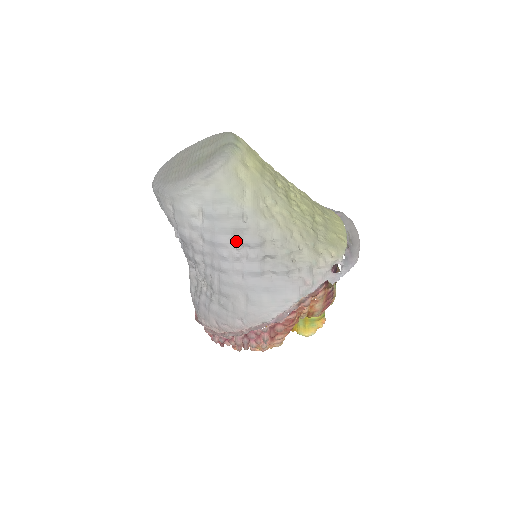
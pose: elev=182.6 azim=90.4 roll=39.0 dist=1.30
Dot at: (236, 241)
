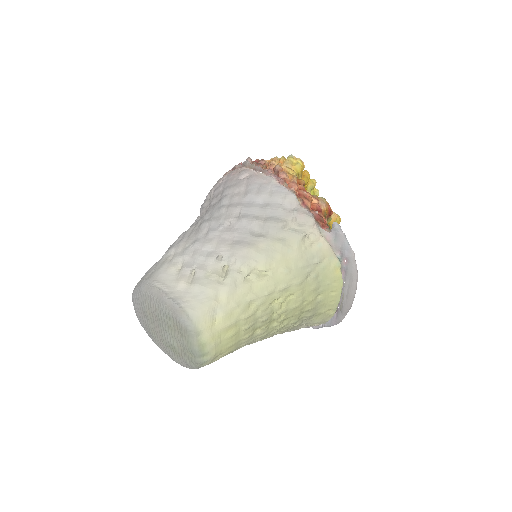
Dot at: occluded
